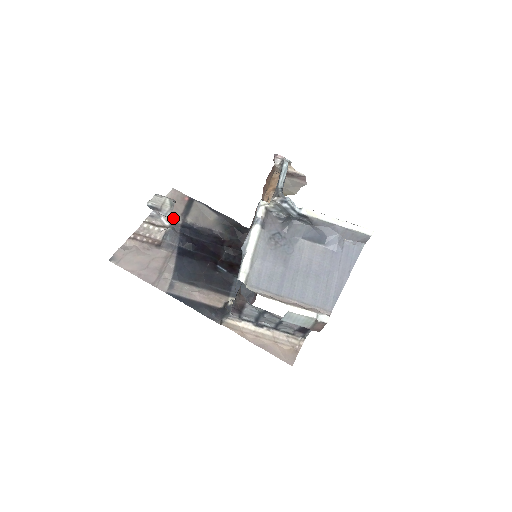
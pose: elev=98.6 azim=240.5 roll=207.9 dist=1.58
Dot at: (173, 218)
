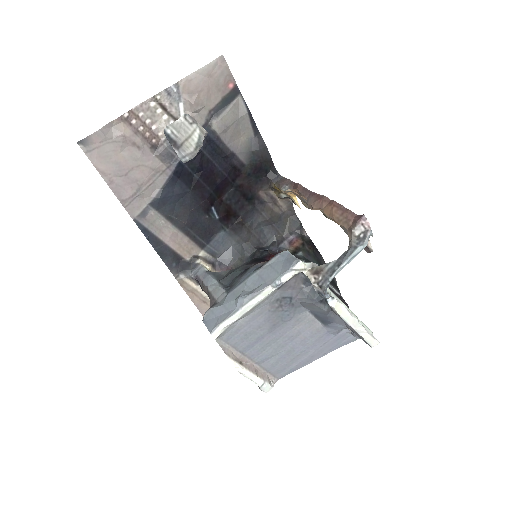
Dot at: (196, 112)
